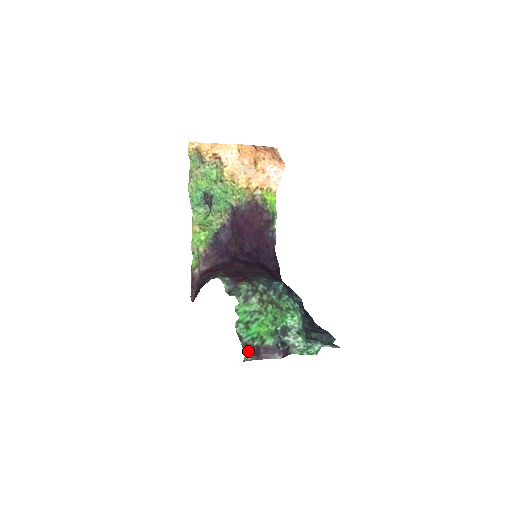
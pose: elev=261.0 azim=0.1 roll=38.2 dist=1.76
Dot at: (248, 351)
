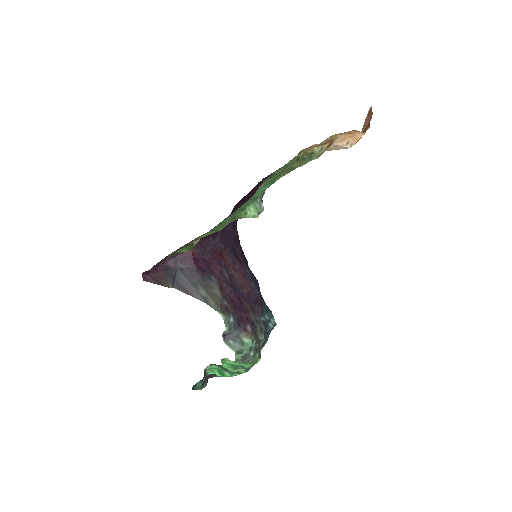
Dot at: (205, 386)
